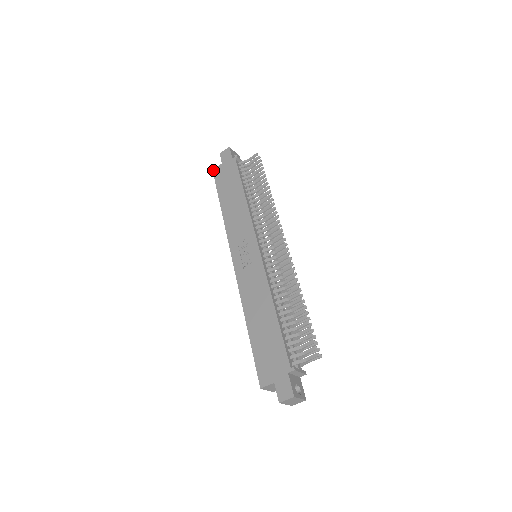
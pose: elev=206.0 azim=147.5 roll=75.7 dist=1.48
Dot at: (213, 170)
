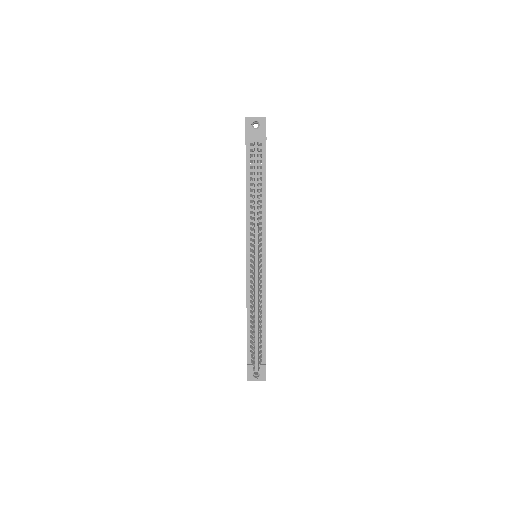
Dot at: occluded
